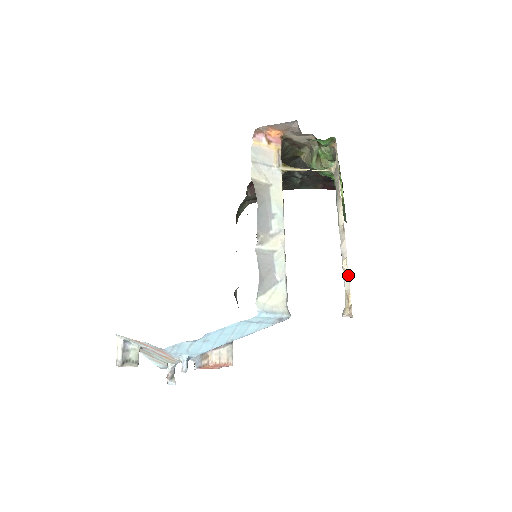
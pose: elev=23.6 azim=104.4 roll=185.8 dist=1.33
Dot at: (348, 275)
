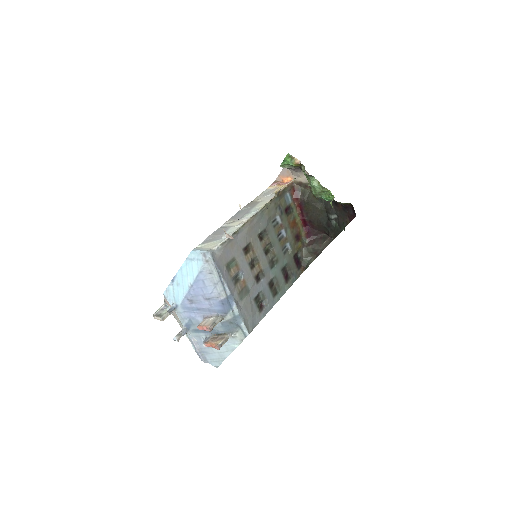
Dot at: occluded
